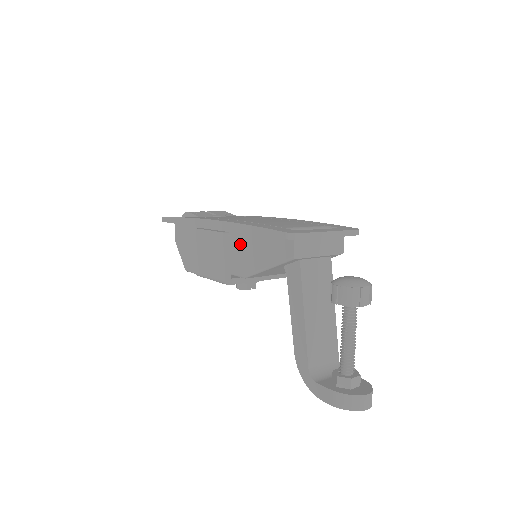
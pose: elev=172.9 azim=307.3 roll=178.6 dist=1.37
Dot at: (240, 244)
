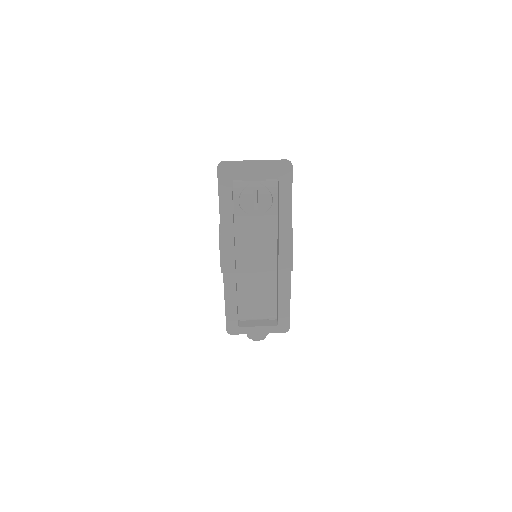
Dot at: occluded
